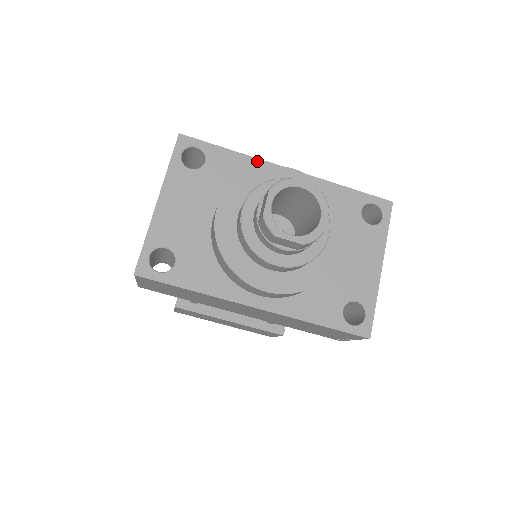
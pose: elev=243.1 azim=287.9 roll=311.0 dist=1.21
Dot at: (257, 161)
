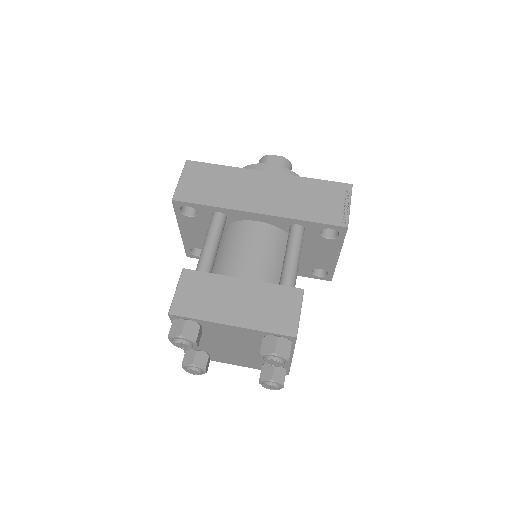
Dot at: occluded
